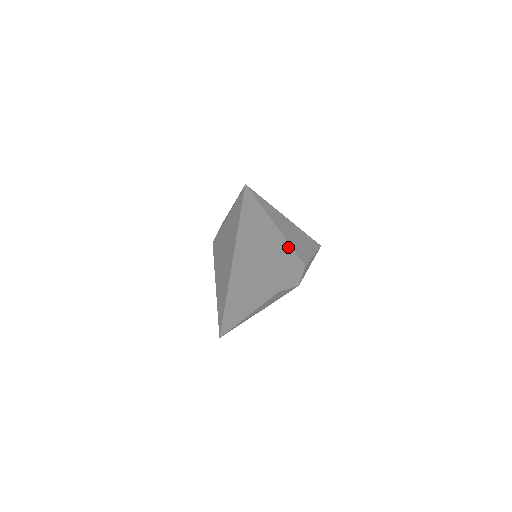
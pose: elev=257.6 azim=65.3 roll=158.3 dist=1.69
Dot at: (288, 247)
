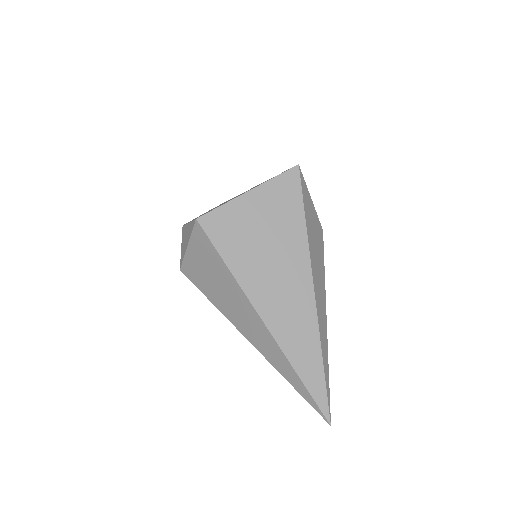
Dot at: occluded
